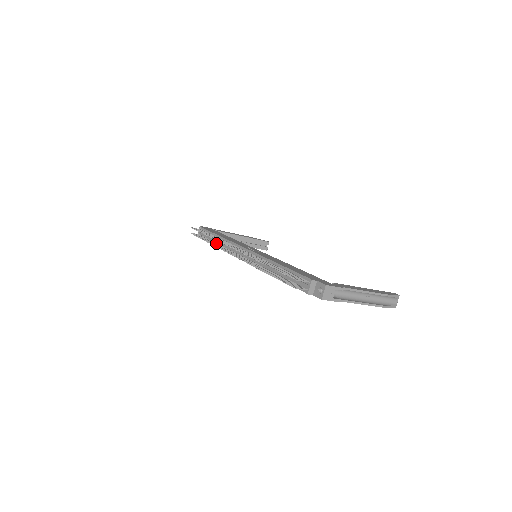
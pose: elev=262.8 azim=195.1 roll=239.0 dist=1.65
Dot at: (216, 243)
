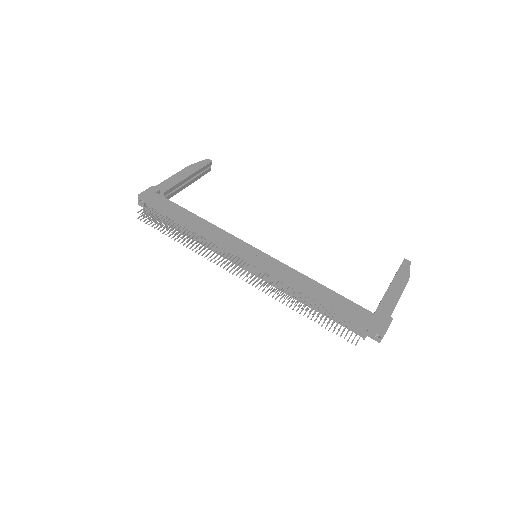
Dot at: (189, 236)
